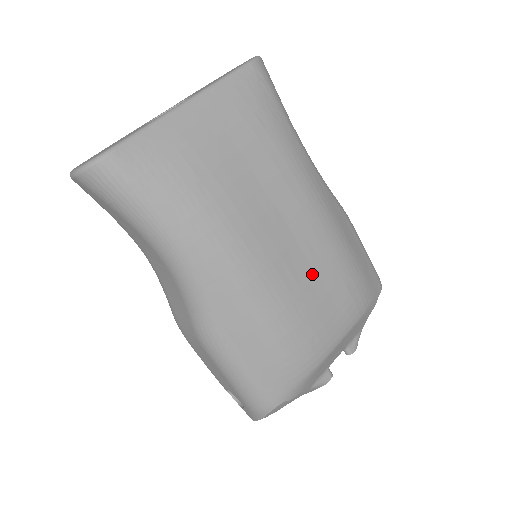
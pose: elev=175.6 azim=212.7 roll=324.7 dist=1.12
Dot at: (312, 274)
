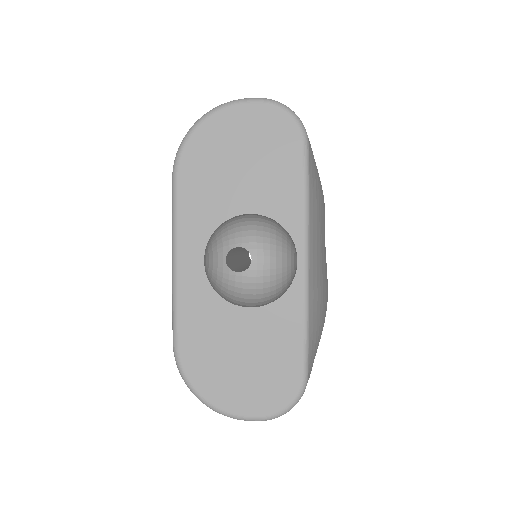
Dot at: occluded
